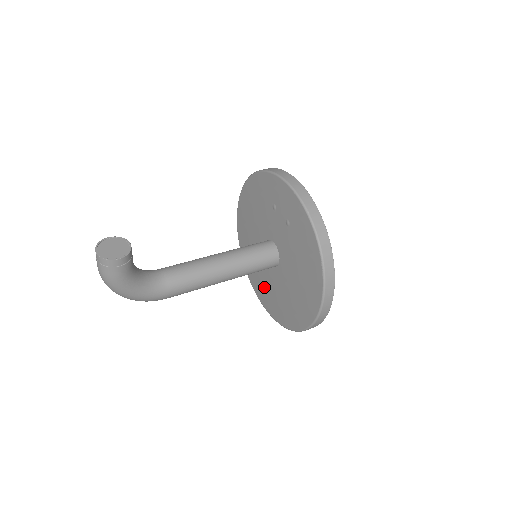
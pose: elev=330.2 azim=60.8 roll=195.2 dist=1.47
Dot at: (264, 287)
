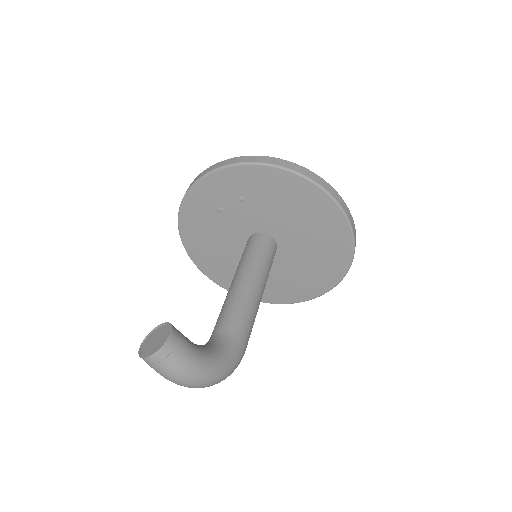
Dot at: (291, 283)
